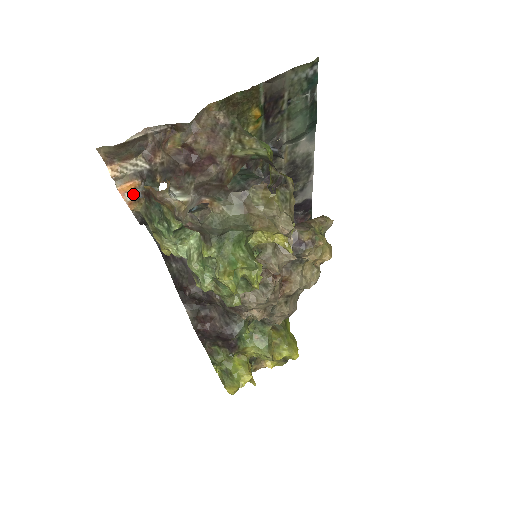
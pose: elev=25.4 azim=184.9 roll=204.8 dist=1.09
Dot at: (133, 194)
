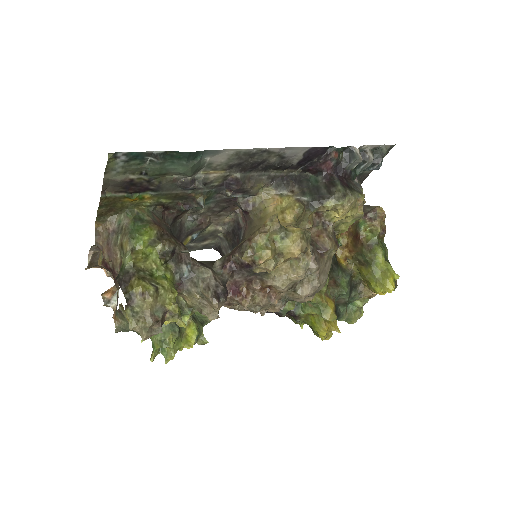
Dot at: occluded
